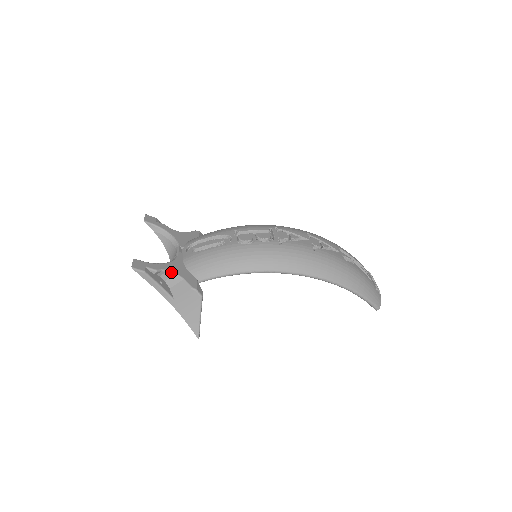
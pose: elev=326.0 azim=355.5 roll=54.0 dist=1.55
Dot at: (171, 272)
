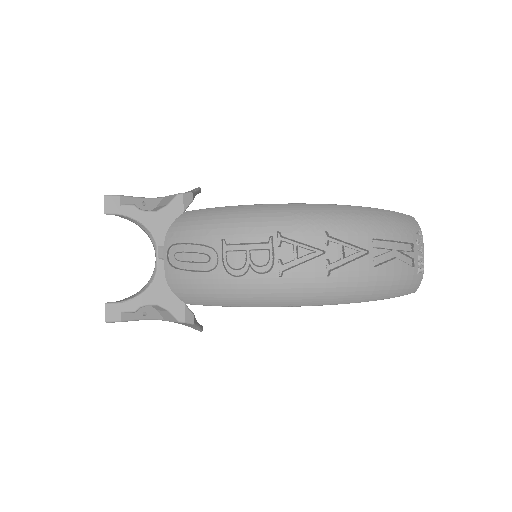
Dot at: (152, 305)
